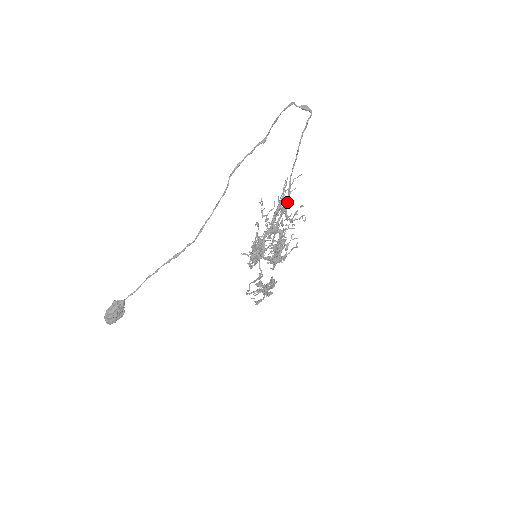
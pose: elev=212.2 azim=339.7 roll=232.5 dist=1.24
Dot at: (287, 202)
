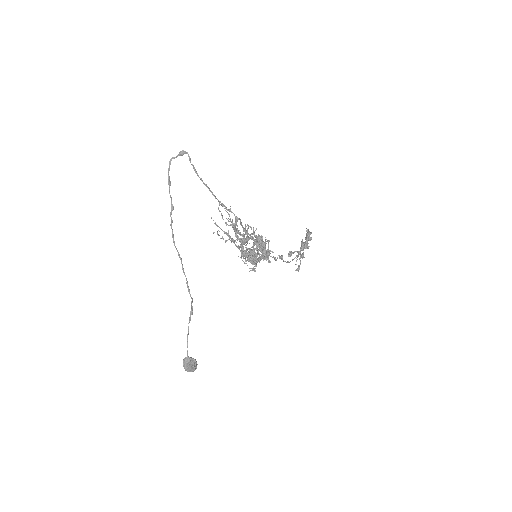
Dot at: (235, 217)
